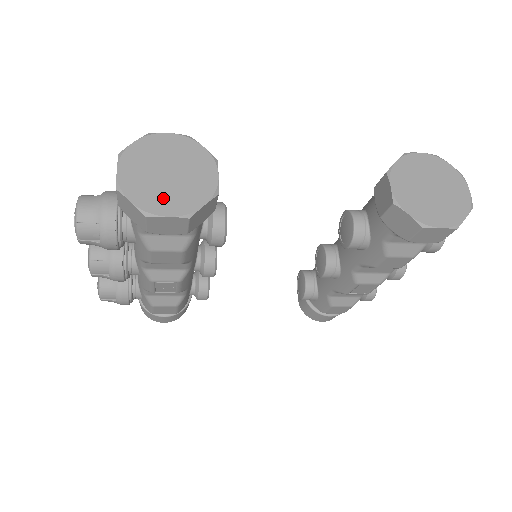
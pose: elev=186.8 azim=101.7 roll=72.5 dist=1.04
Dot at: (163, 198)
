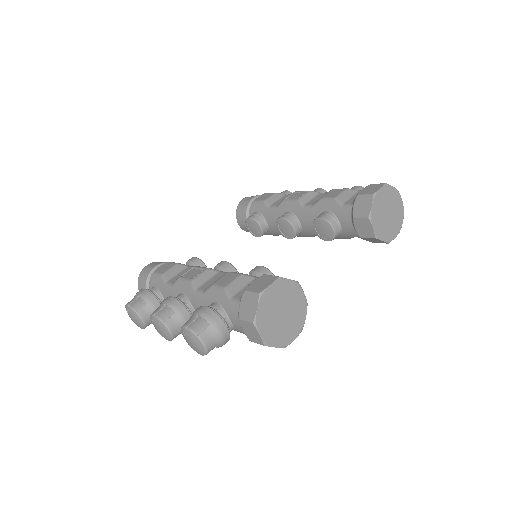
Dot at: (288, 331)
